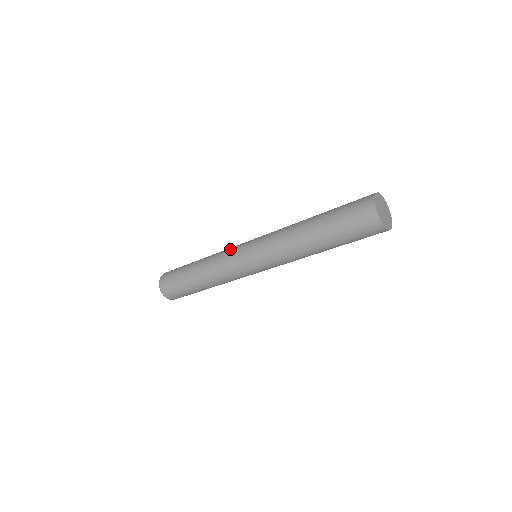
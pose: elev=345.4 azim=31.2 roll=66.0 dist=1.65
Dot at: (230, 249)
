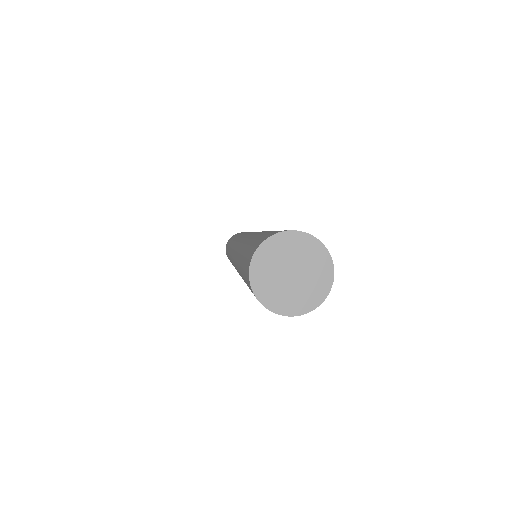
Dot at: occluded
